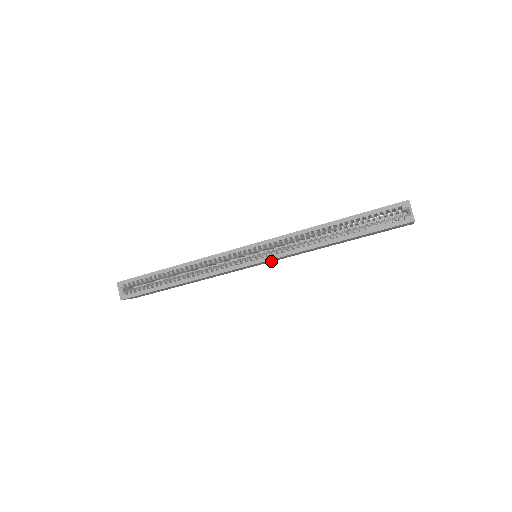
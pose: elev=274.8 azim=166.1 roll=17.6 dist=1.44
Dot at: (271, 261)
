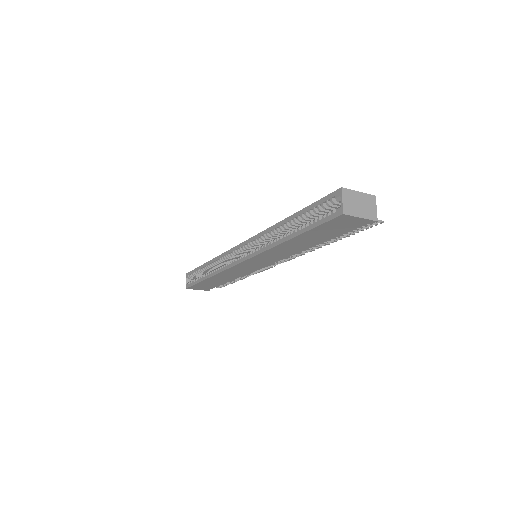
Dot at: (269, 262)
